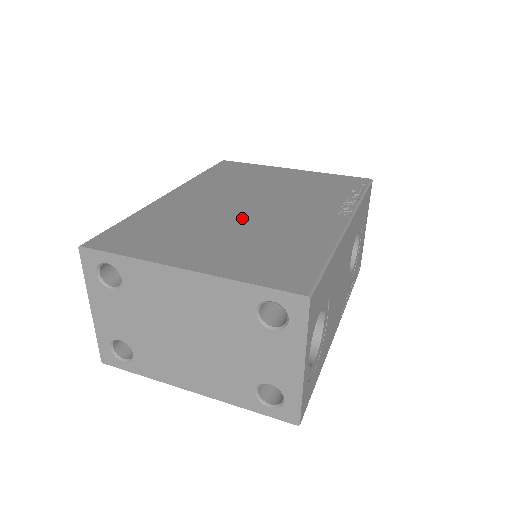
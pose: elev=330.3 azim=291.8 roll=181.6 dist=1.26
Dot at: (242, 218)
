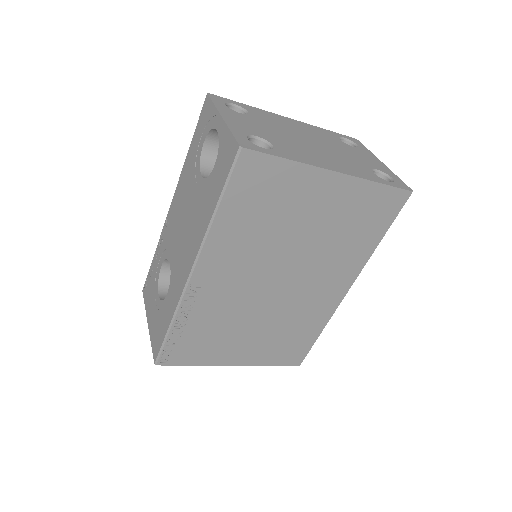
Dot at: occluded
